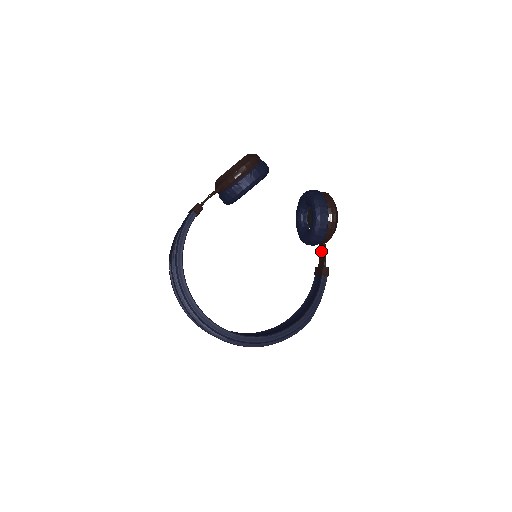
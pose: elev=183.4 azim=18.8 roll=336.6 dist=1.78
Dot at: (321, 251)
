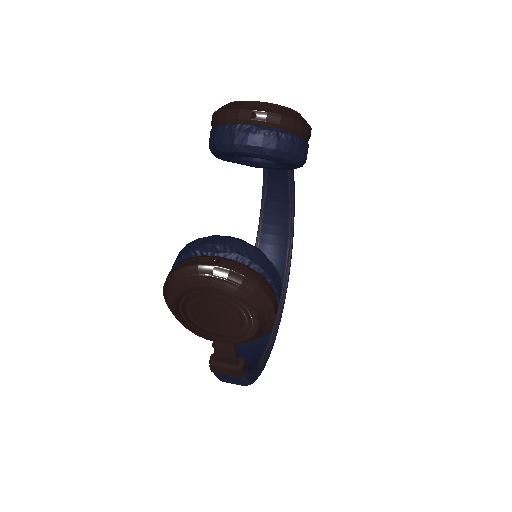
Dot at: occluded
